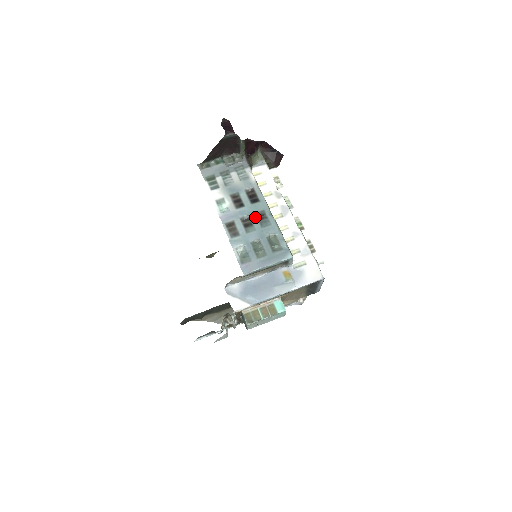
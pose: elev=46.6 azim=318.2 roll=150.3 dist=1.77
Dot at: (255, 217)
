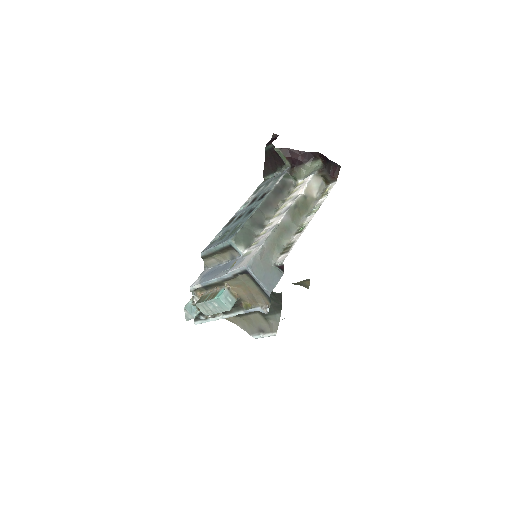
Dot at: (248, 211)
